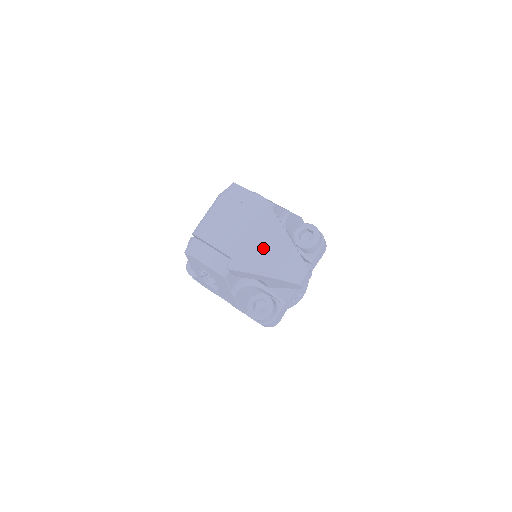
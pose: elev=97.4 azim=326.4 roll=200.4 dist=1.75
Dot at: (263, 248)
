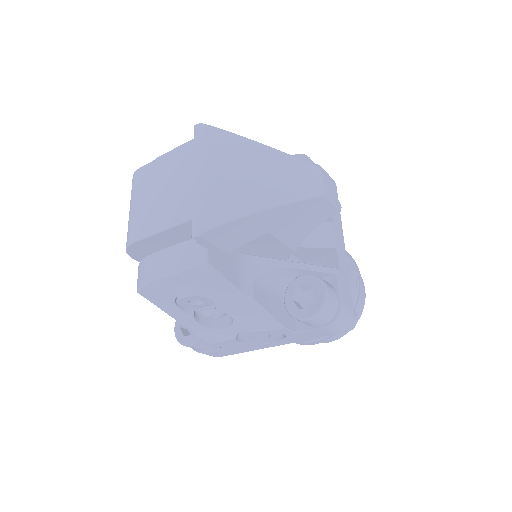
Dot at: (228, 176)
